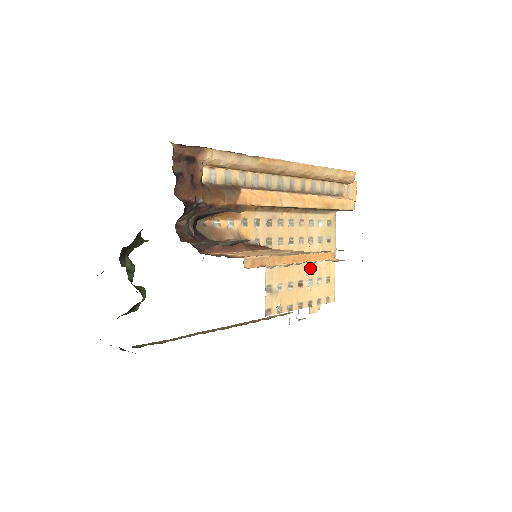
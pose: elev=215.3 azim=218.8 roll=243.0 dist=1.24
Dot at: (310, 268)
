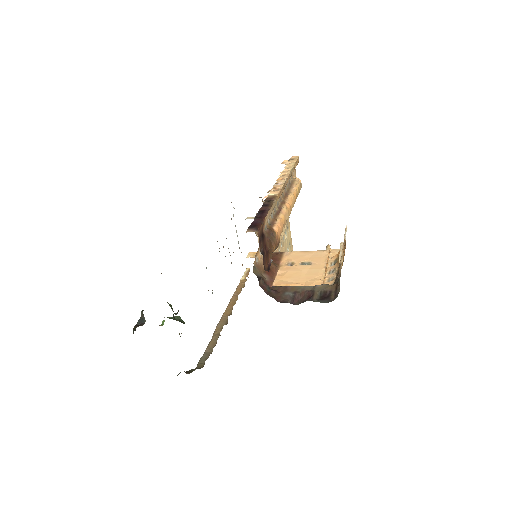
Dot at: (284, 245)
